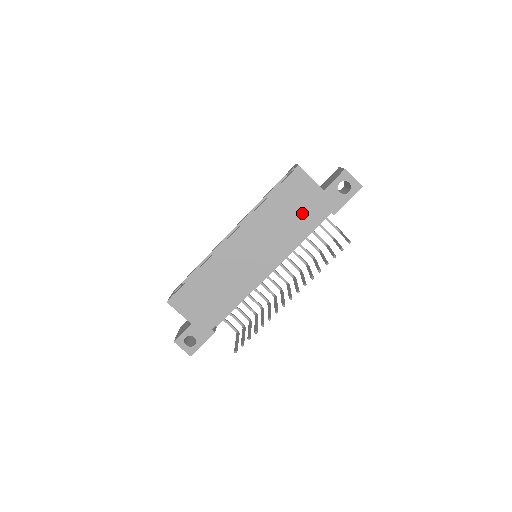
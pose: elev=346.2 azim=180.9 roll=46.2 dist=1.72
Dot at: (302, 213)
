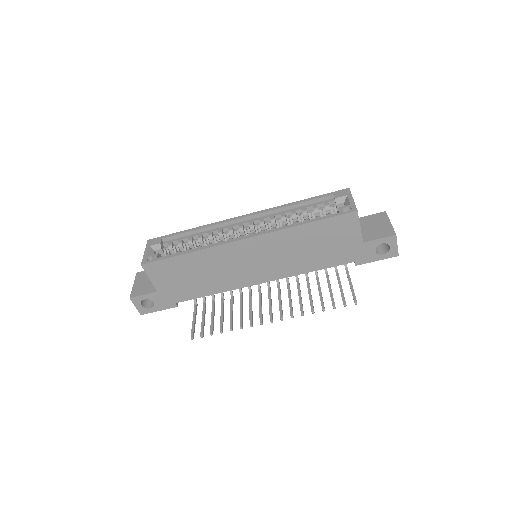
Dot at: (329, 251)
